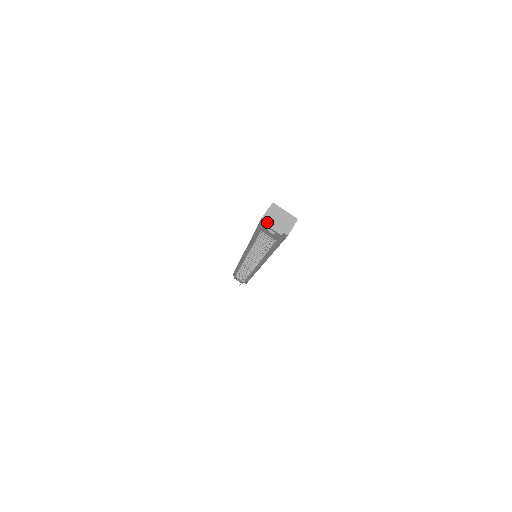
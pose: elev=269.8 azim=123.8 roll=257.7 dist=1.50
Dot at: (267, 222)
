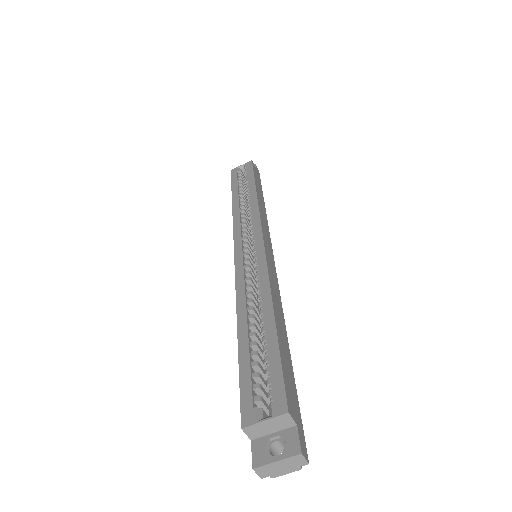
Dot at: (271, 476)
